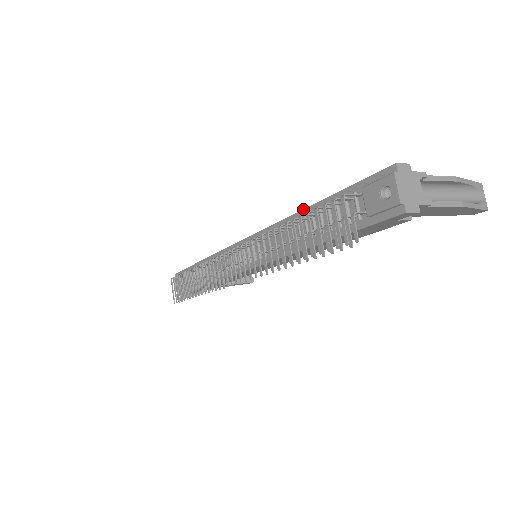
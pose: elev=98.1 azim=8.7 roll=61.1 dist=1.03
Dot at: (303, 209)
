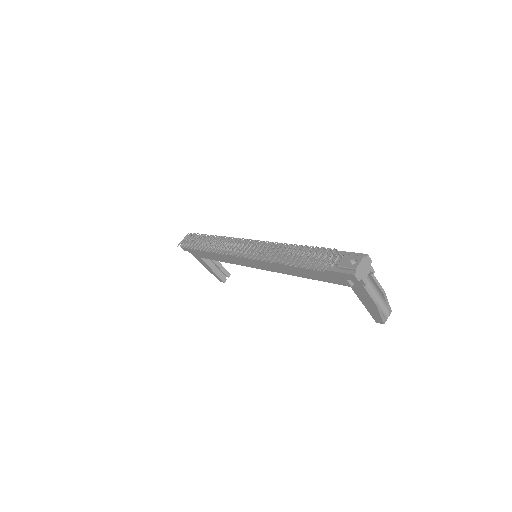
Dot at: occluded
